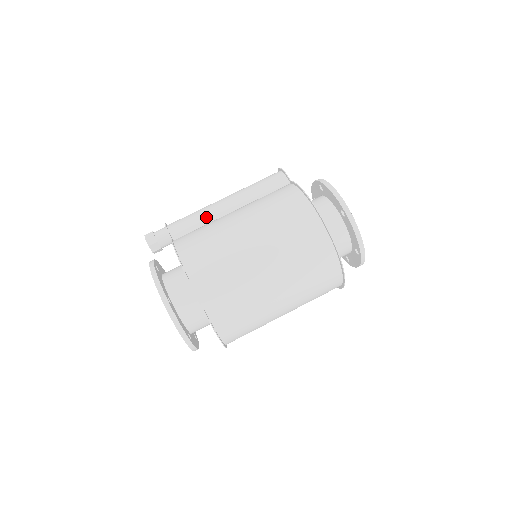
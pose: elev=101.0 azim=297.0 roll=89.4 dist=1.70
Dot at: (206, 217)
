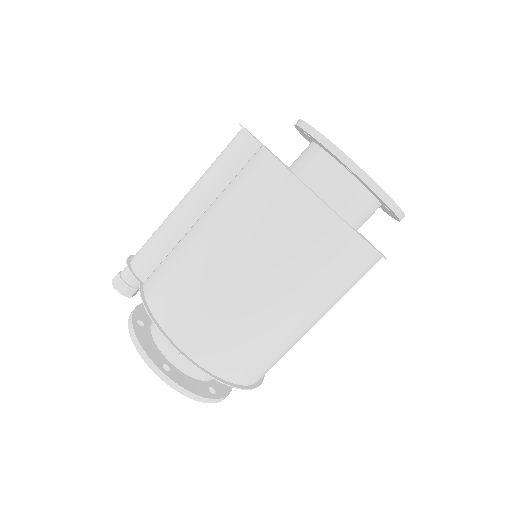
Dot at: (170, 237)
